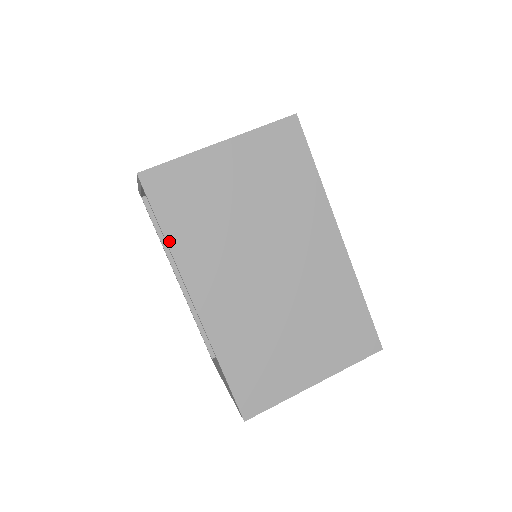
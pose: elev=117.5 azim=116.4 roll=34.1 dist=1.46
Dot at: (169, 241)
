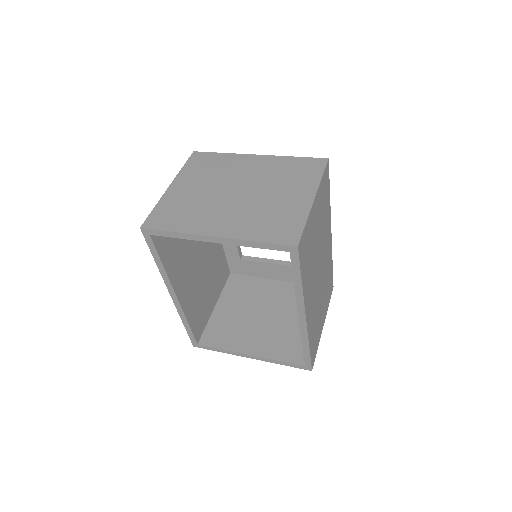
Dot at: (303, 286)
